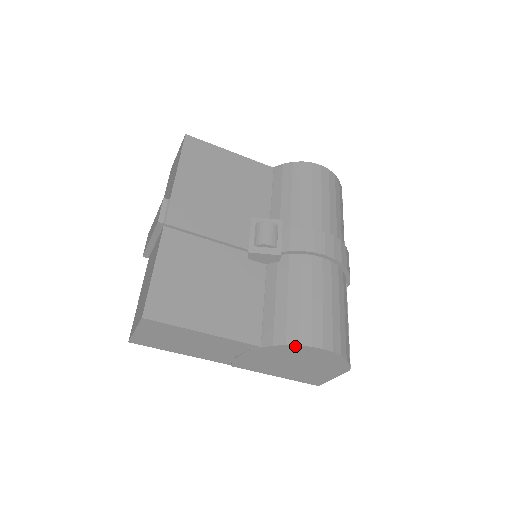
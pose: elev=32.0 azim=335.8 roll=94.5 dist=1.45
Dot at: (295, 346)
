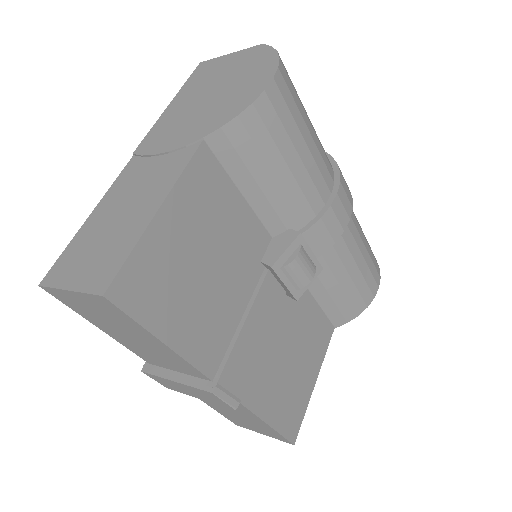
Dot at: (363, 308)
